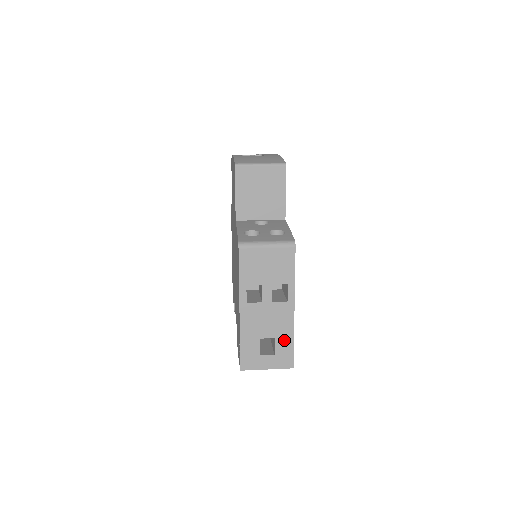
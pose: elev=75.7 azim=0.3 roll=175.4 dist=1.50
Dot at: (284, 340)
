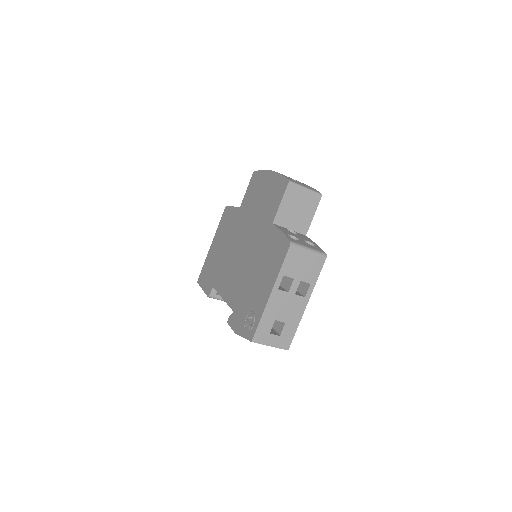
Dot at: (291, 326)
